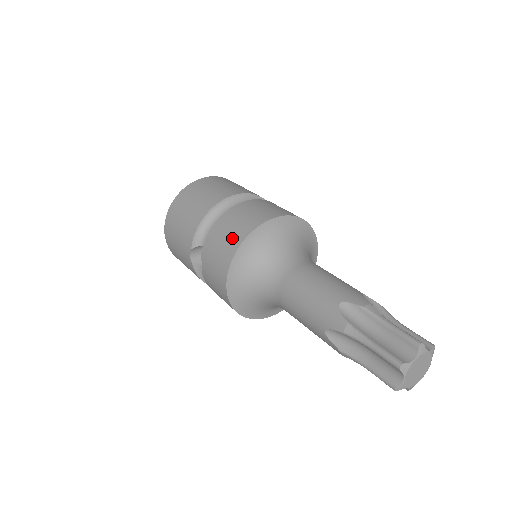
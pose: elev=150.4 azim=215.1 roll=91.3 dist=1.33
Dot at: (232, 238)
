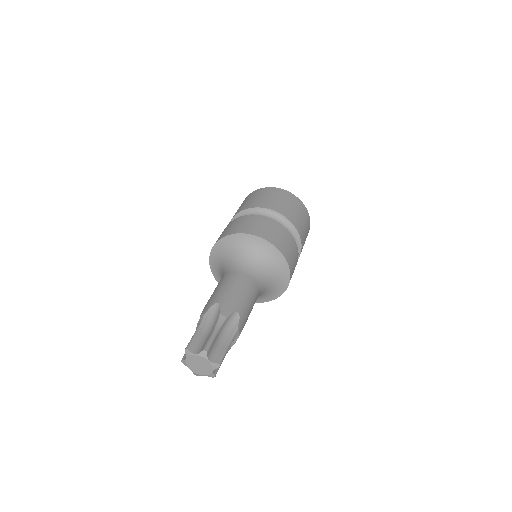
Dot at: (233, 229)
